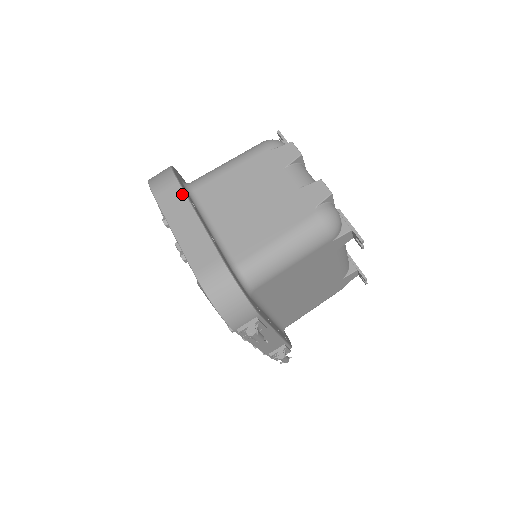
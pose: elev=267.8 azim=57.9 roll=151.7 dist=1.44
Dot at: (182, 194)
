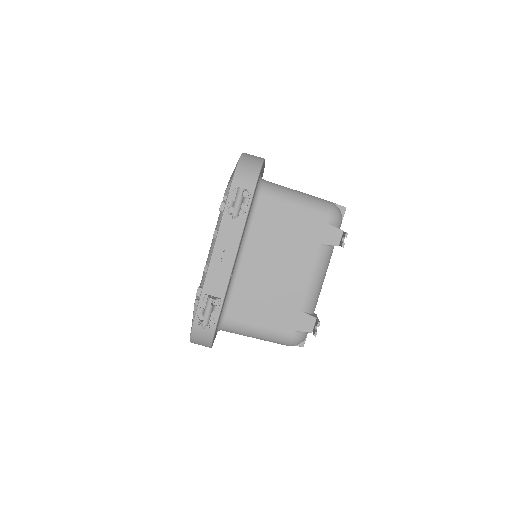
Dot at: occluded
